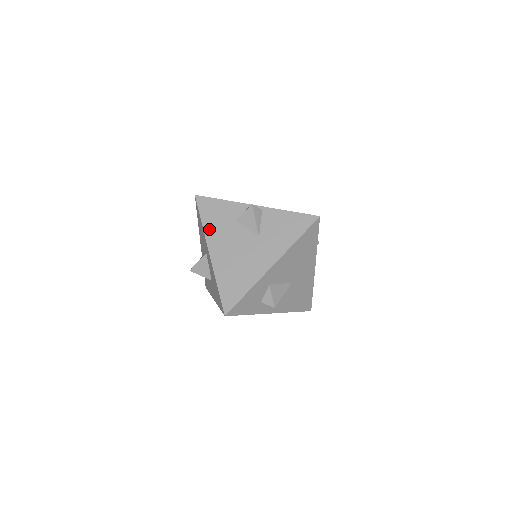
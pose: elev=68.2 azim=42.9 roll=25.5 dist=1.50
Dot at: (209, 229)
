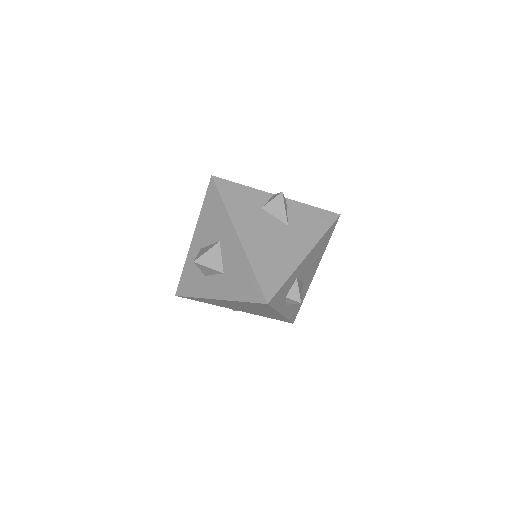
Dot at: (234, 212)
